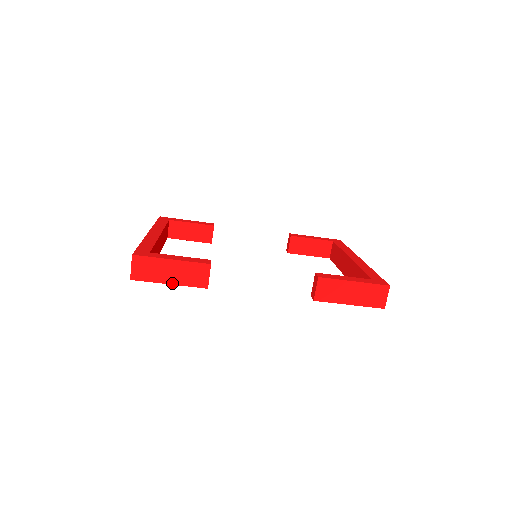
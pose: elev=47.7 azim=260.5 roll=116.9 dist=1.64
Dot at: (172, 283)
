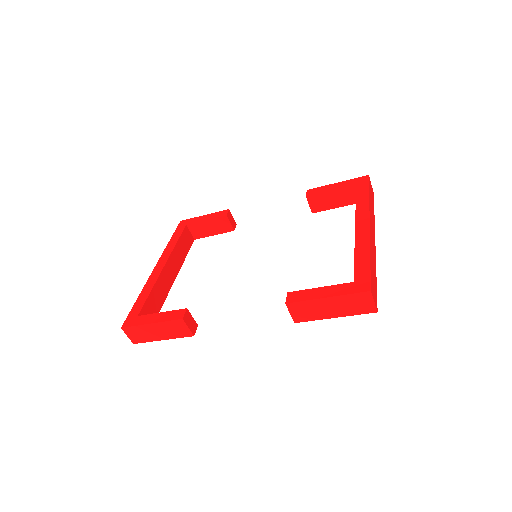
Dot at: (164, 339)
